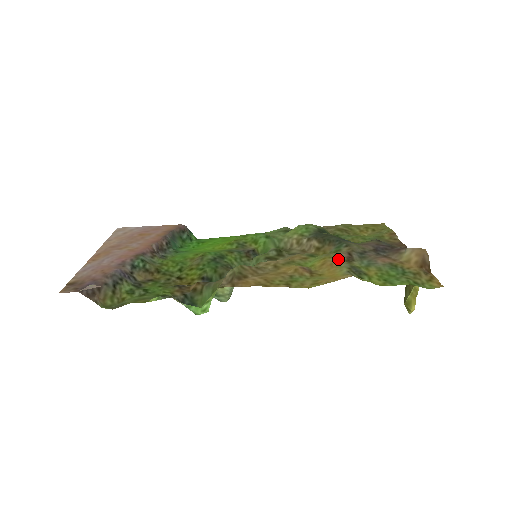
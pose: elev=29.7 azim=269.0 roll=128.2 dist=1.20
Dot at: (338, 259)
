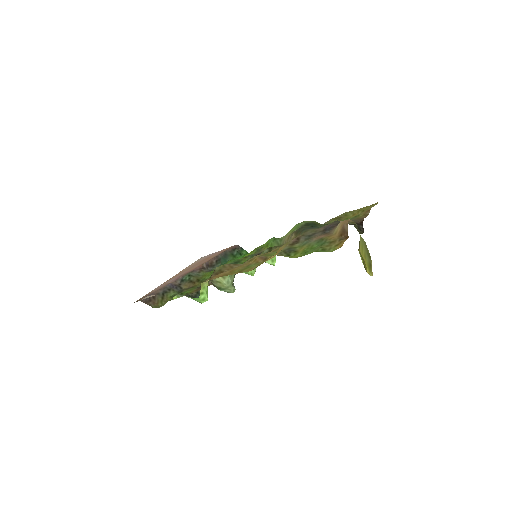
Dot at: (286, 245)
